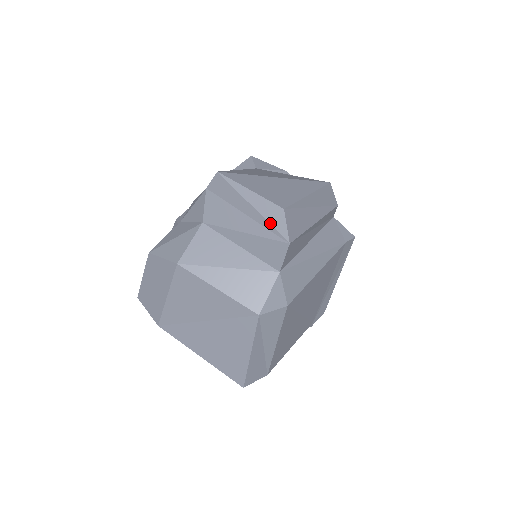
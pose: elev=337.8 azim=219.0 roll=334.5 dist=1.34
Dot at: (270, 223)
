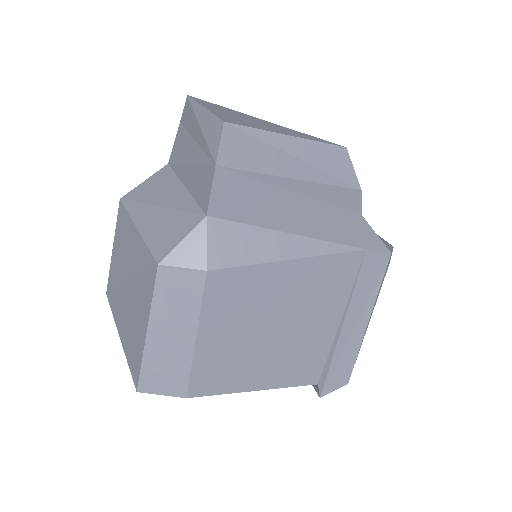
Dot at: (207, 143)
